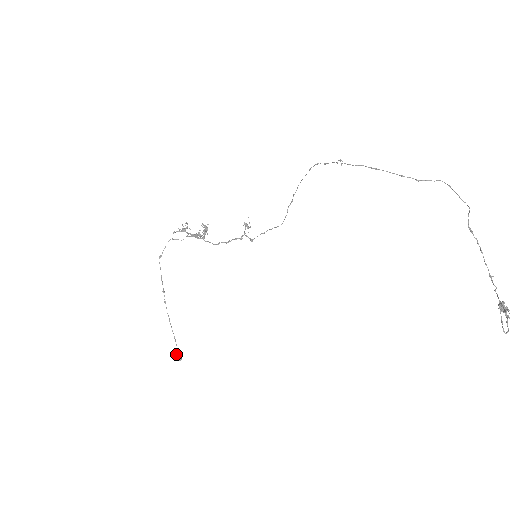
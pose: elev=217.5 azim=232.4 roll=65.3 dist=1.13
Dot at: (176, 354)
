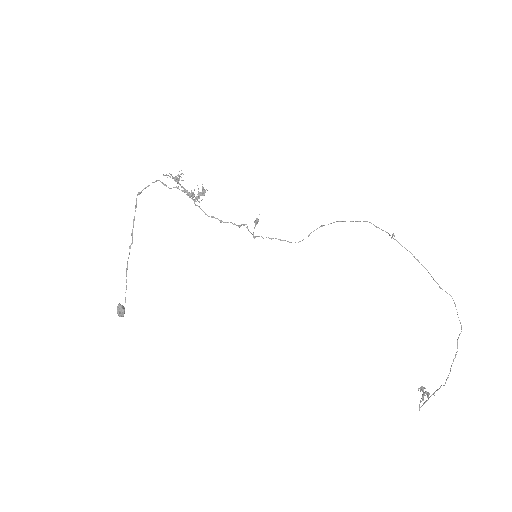
Dot at: (121, 309)
